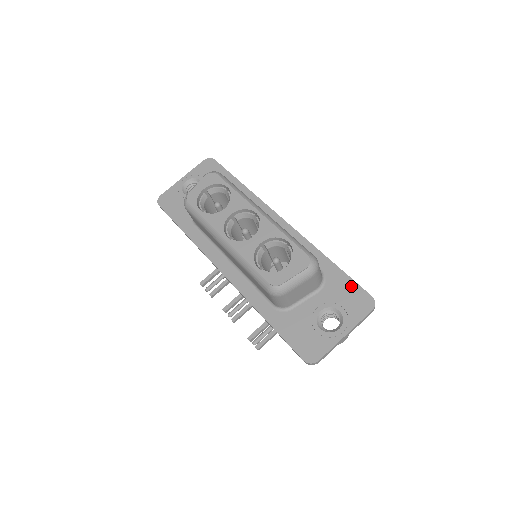
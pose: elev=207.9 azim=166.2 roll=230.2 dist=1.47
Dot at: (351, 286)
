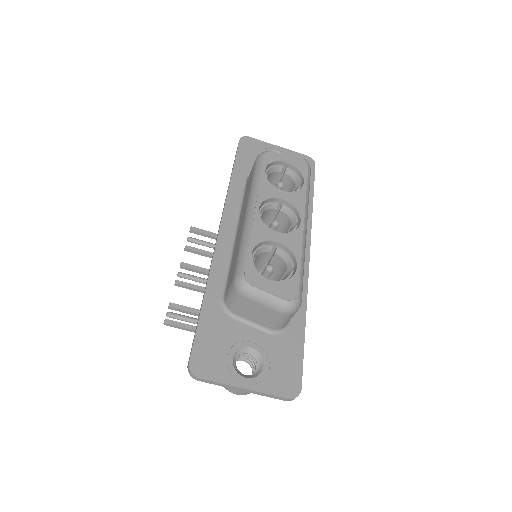
Dot at: (296, 361)
